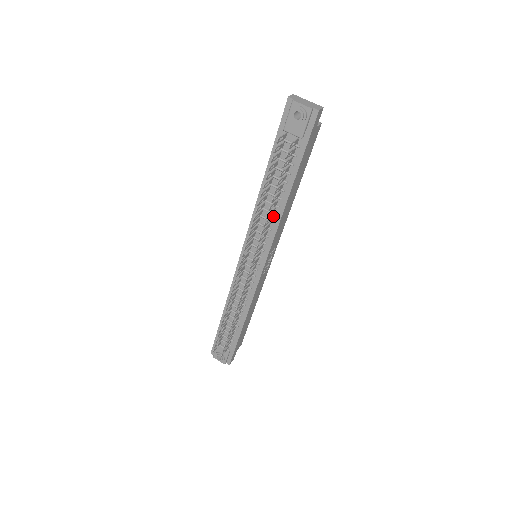
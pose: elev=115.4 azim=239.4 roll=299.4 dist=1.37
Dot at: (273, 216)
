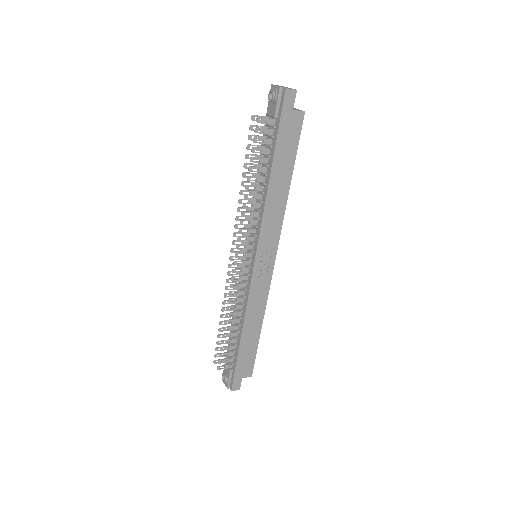
Dot at: (261, 204)
